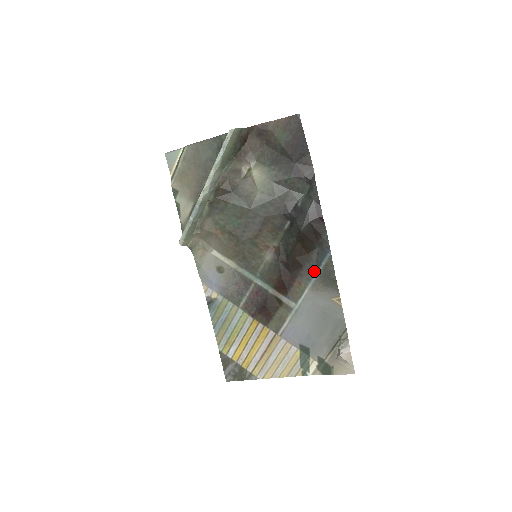
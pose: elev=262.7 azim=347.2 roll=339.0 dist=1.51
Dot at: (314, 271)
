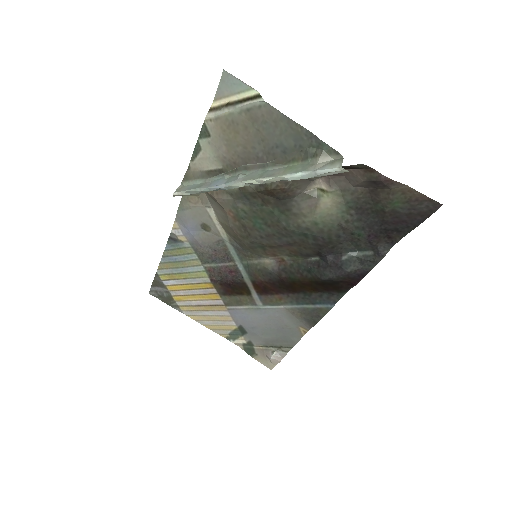
Dot at: (303, 302)
